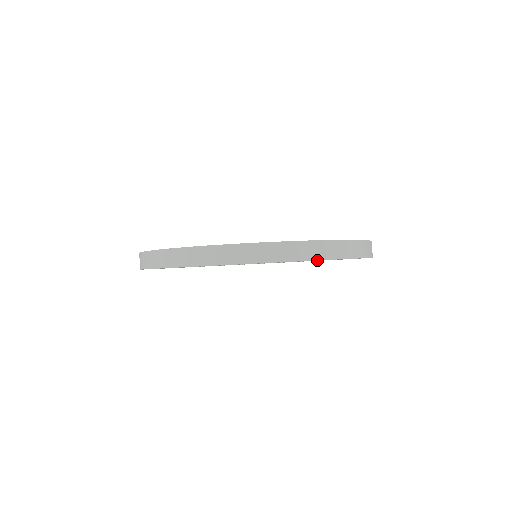
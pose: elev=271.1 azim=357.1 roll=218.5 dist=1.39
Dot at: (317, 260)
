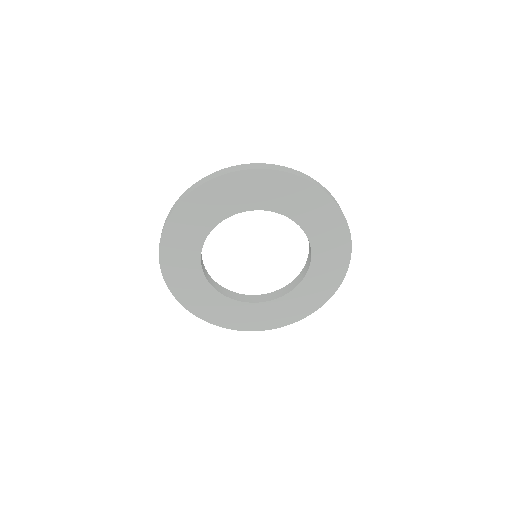
Dot at: (289, 178)
